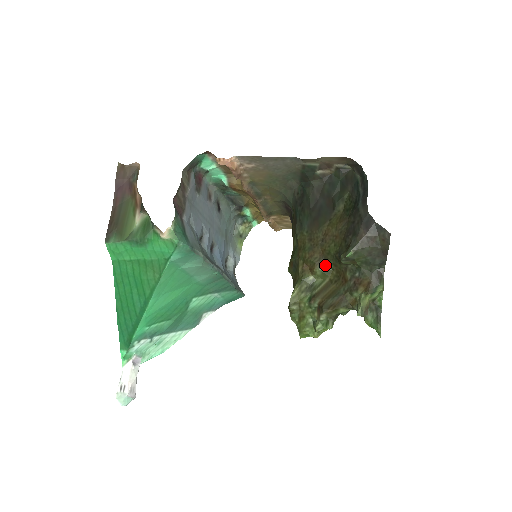
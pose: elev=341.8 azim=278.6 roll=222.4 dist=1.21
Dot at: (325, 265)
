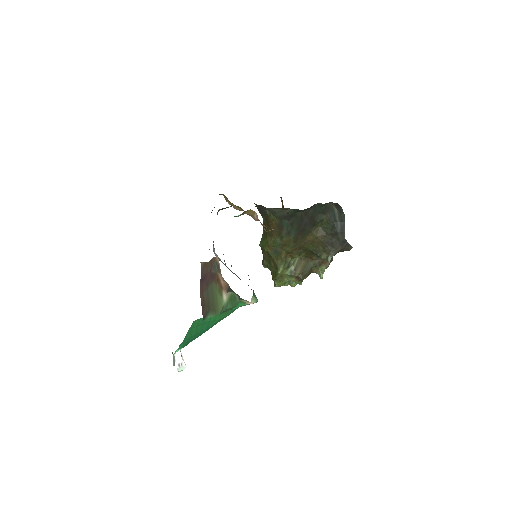
Dot at: (301, 253)
